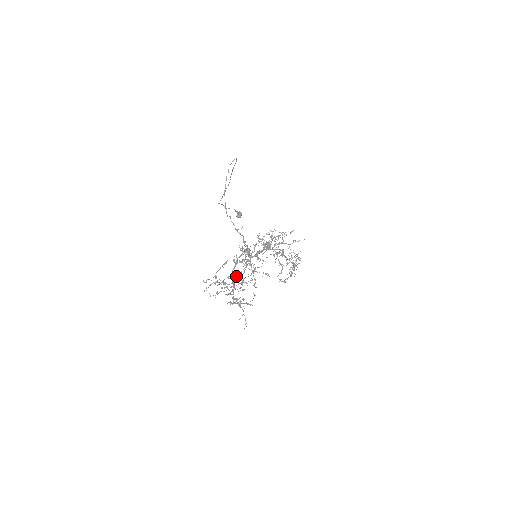
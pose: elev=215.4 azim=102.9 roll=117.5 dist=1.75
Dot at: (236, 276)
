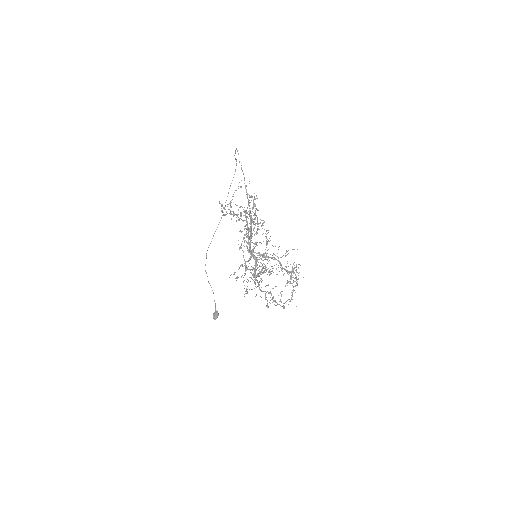
Dot at: (248, 218)
